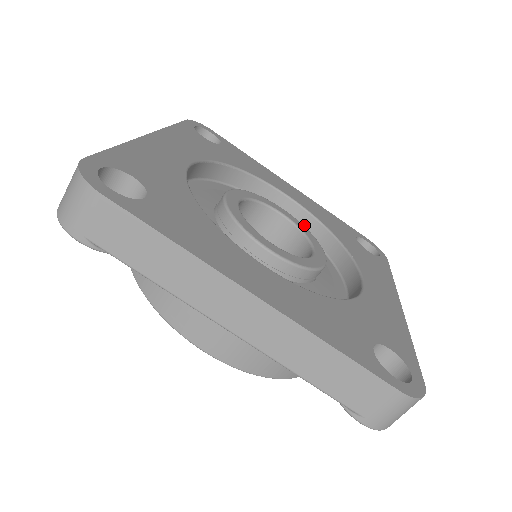
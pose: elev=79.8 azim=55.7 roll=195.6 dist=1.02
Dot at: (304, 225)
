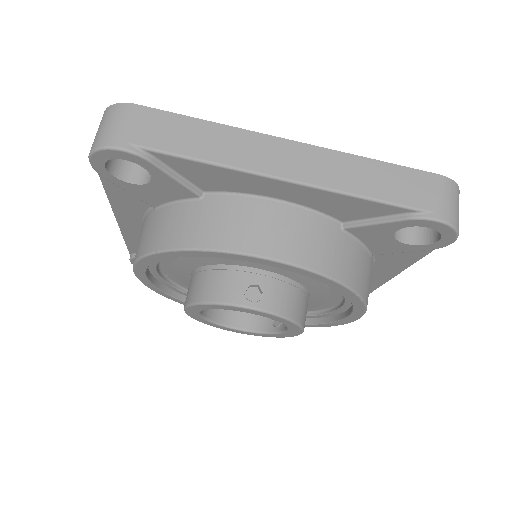
Dot at: occluded
